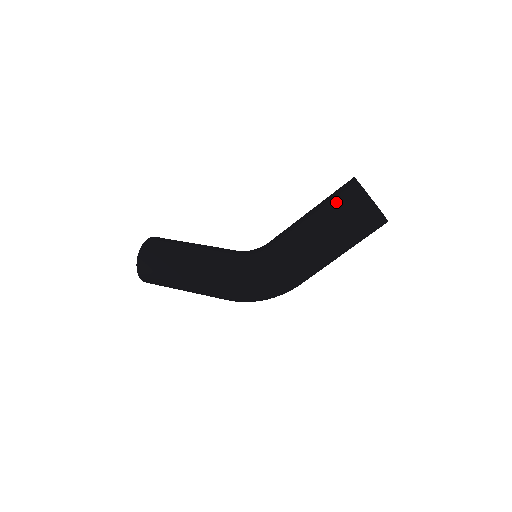
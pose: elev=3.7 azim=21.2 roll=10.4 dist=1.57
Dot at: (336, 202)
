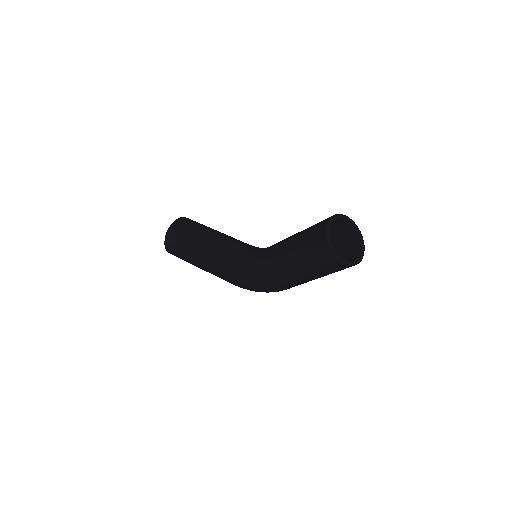
Dot at: (308, 250)
